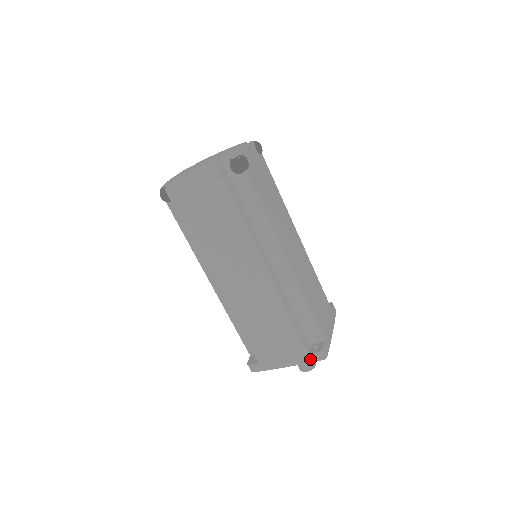
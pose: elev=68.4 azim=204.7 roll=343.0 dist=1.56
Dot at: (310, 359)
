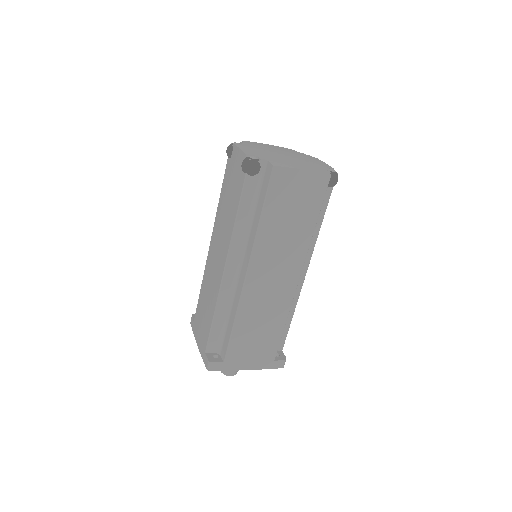
Dot at: (273, 366)
